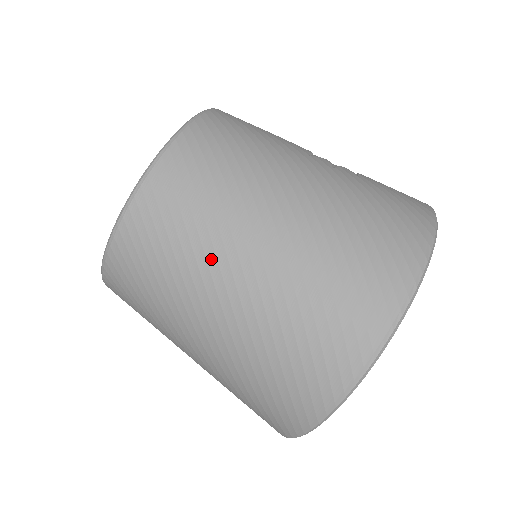
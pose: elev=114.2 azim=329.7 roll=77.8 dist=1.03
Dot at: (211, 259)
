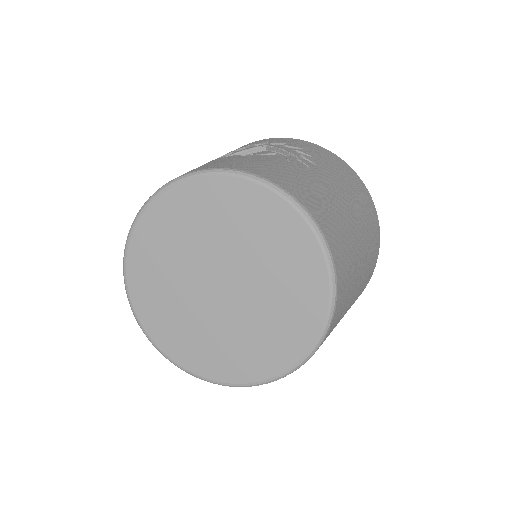
Dot at: (354, 291)
